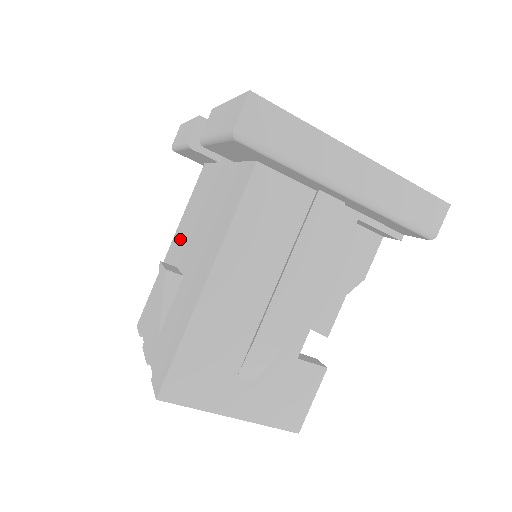
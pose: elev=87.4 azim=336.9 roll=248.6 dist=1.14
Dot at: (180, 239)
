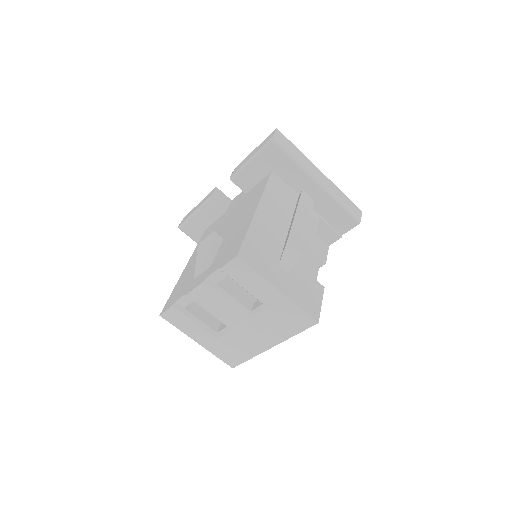
Dot at: occluded
